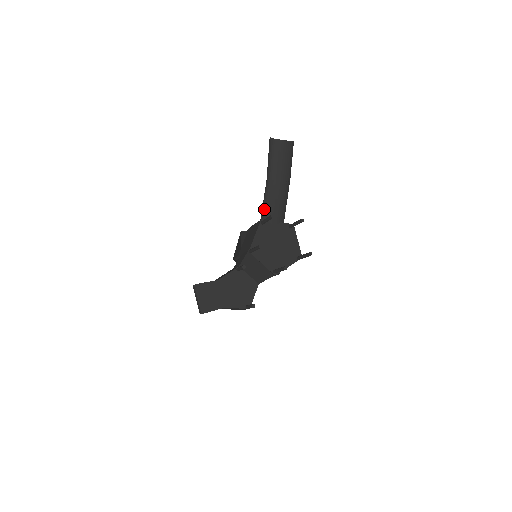
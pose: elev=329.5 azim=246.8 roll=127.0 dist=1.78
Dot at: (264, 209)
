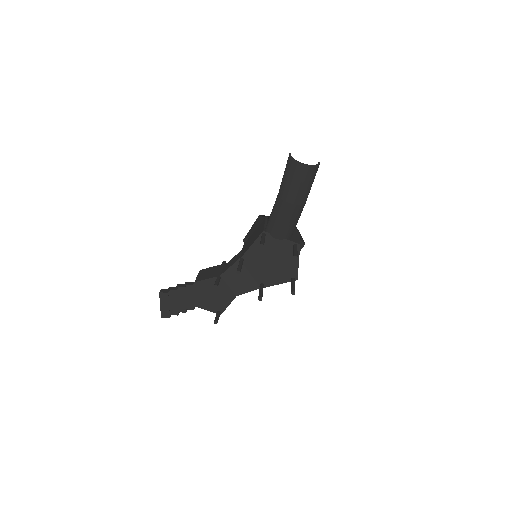
Dot at: (269, 222)
